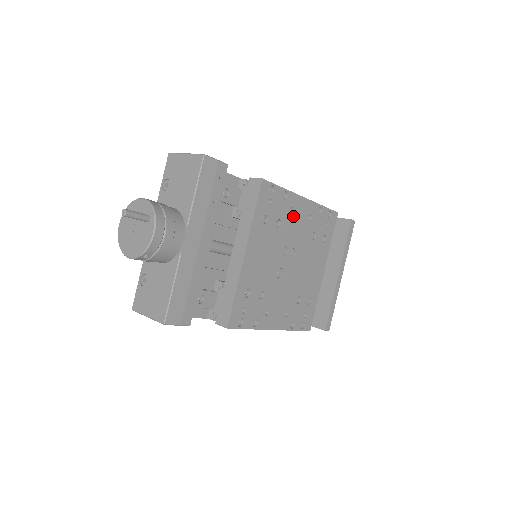
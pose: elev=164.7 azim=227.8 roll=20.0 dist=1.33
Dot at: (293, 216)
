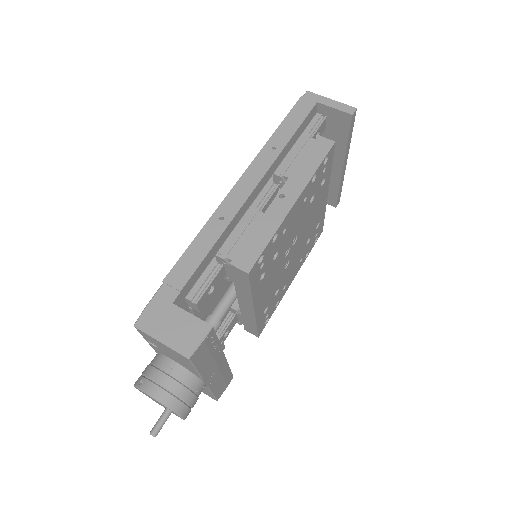
Dot at: (287, 229)
